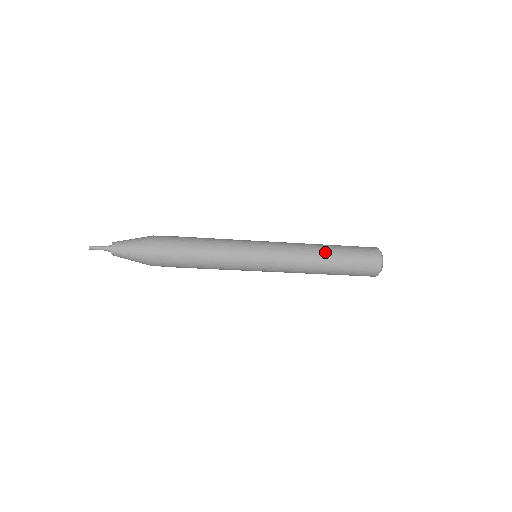
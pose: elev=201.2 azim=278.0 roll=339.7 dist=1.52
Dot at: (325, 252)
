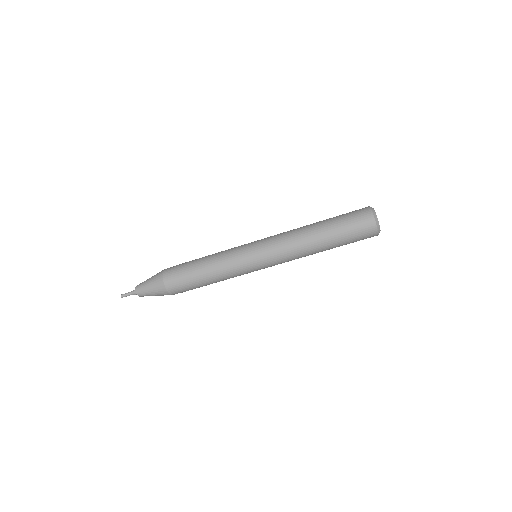
Dot at: (313, 224)
